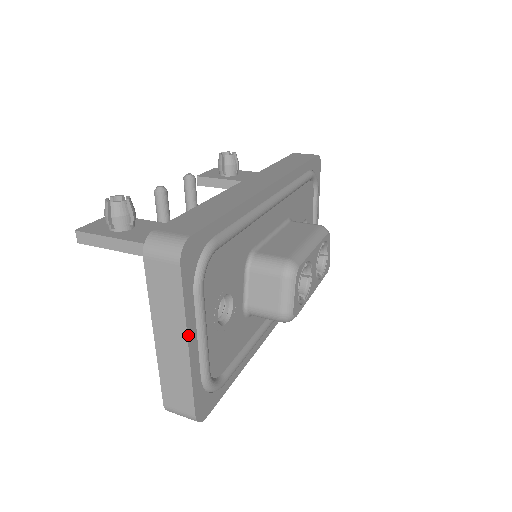
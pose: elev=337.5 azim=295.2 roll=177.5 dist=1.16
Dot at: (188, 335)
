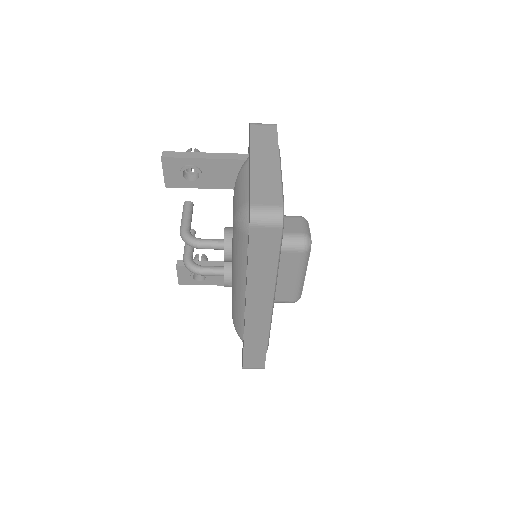
Dot at: occluded
